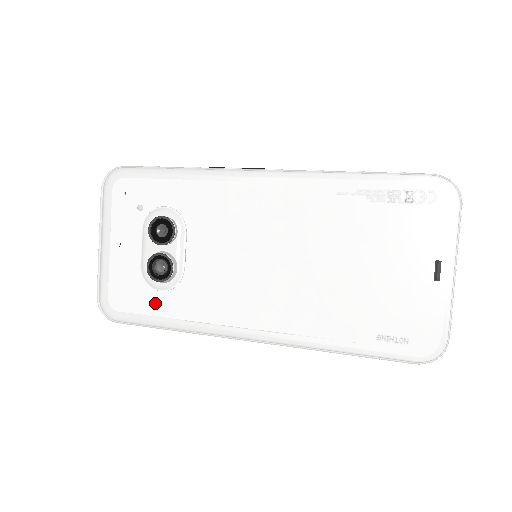
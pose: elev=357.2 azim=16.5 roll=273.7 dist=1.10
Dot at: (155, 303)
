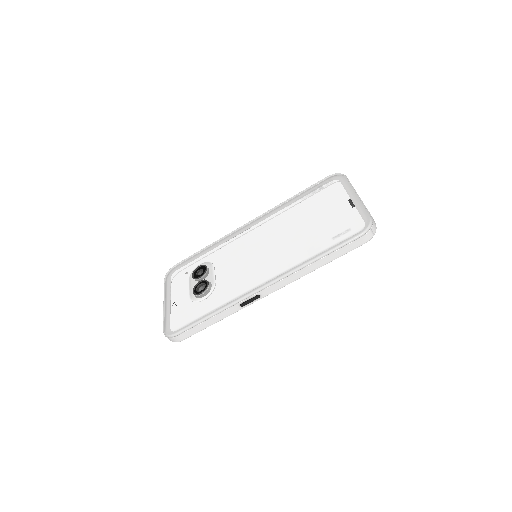
Dot at: (200, 307)
